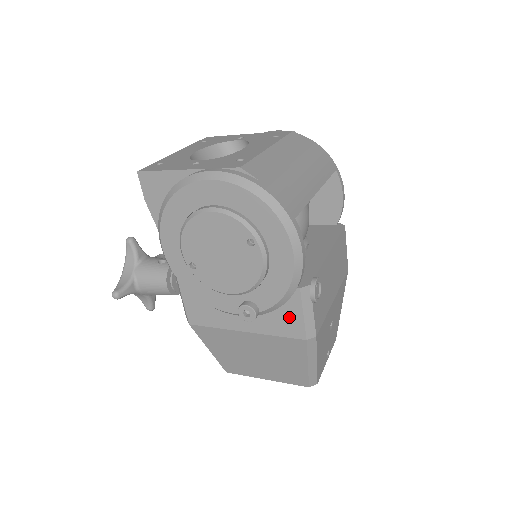
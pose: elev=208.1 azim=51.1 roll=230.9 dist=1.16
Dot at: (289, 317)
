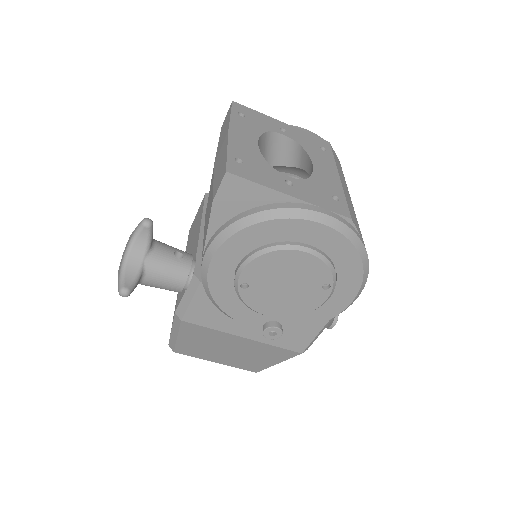
Dot at: (300, 336)
